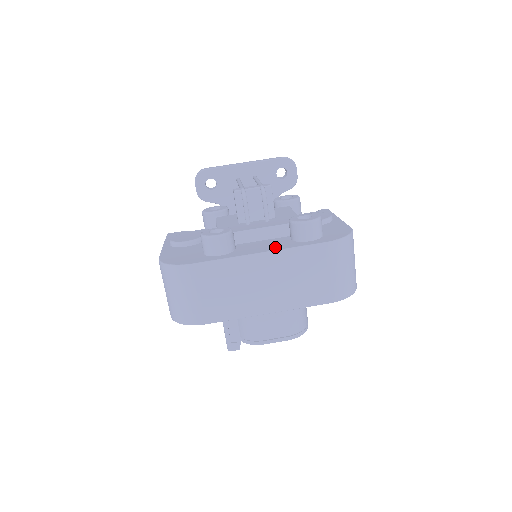
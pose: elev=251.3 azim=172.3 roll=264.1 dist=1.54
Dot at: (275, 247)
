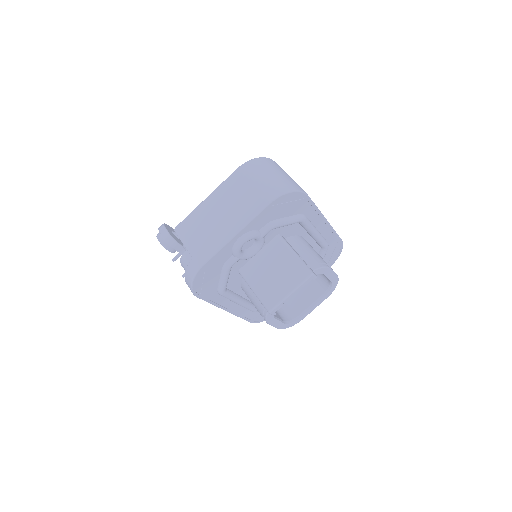
Dot at: occluded
